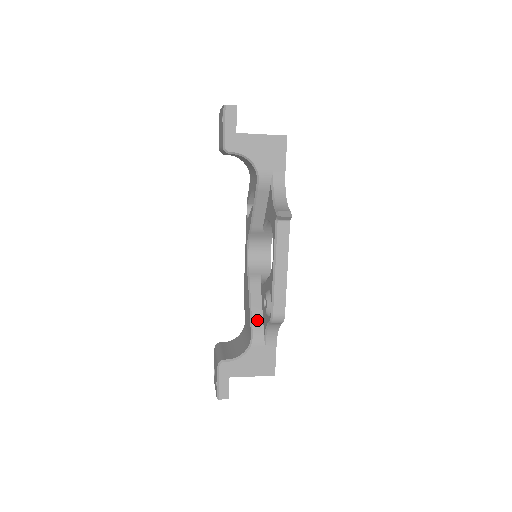
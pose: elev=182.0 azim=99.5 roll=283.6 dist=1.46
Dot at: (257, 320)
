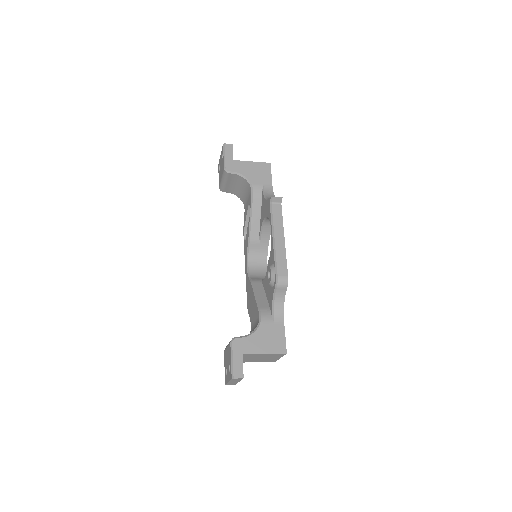
Dot at: (263, 304)
